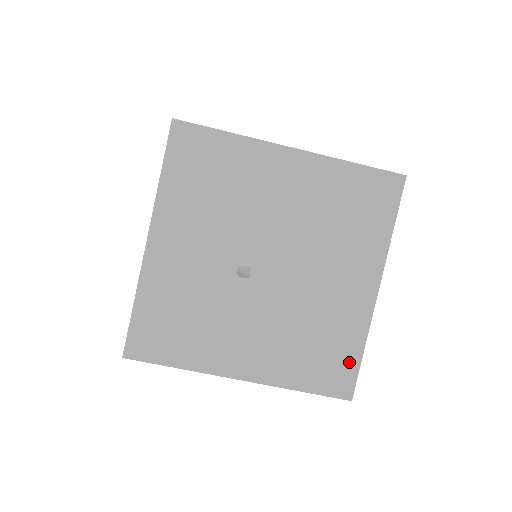
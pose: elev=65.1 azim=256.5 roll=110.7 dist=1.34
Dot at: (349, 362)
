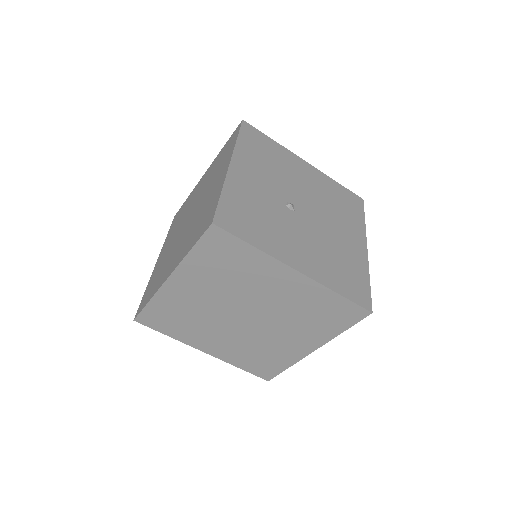
Dot at: (363, 285)
